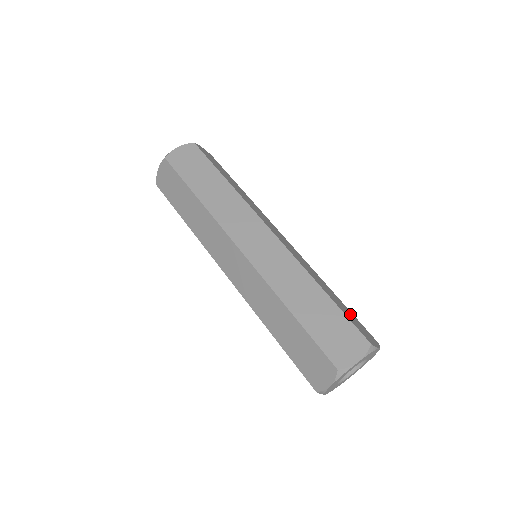
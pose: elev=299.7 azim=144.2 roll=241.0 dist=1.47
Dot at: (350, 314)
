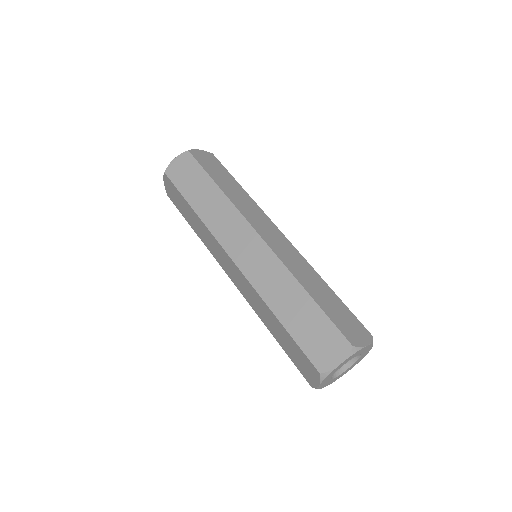
Dot at: occluded
